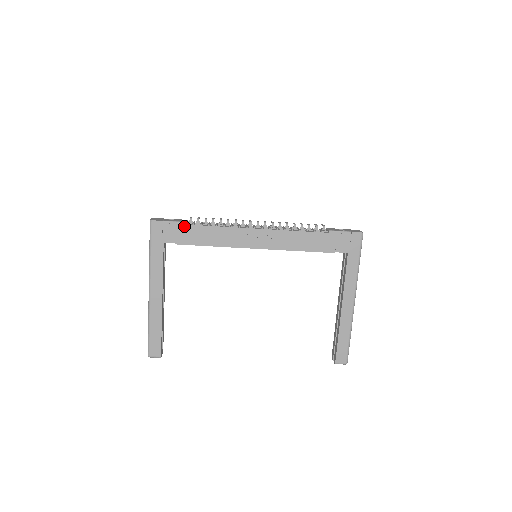
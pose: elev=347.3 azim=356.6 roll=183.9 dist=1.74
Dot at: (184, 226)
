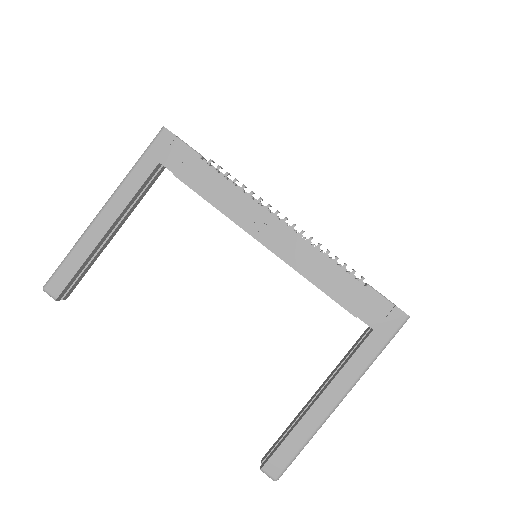
Dot at: (196, 159)
